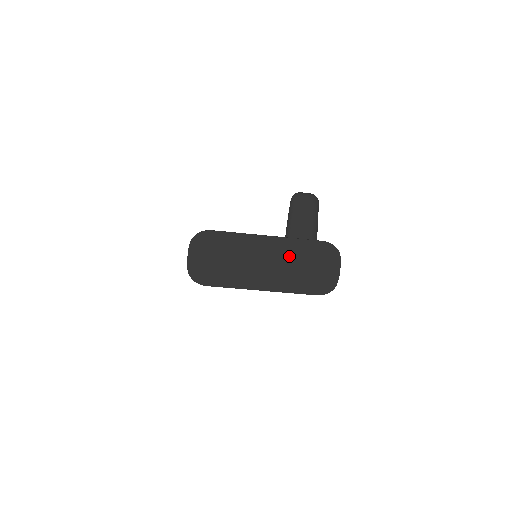
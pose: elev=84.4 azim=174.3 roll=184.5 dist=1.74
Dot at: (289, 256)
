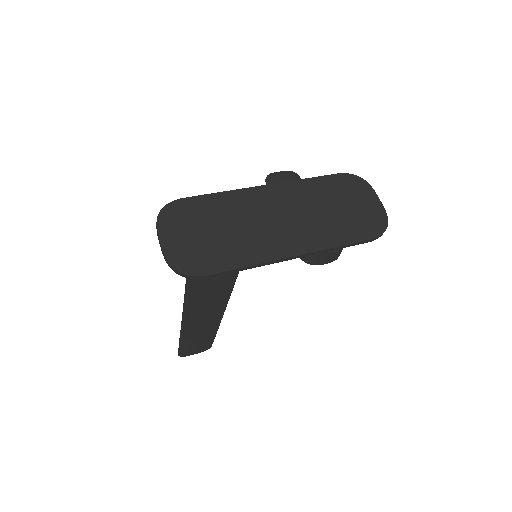
Dot at: (306, 201)
